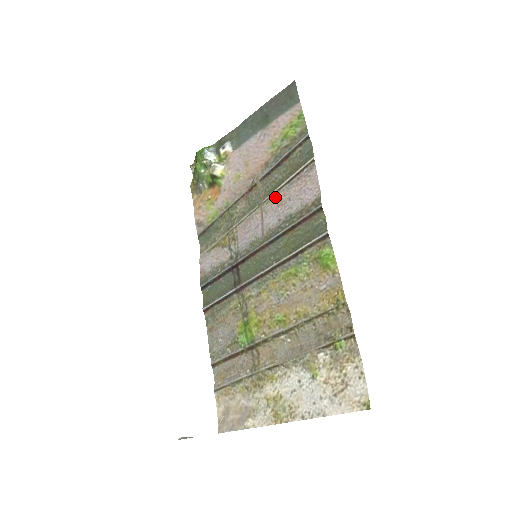
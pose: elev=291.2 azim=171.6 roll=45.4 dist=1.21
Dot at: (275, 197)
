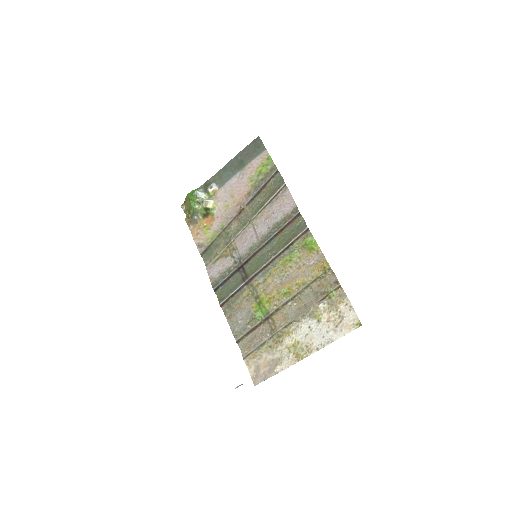
Dot at: (262, 214)
